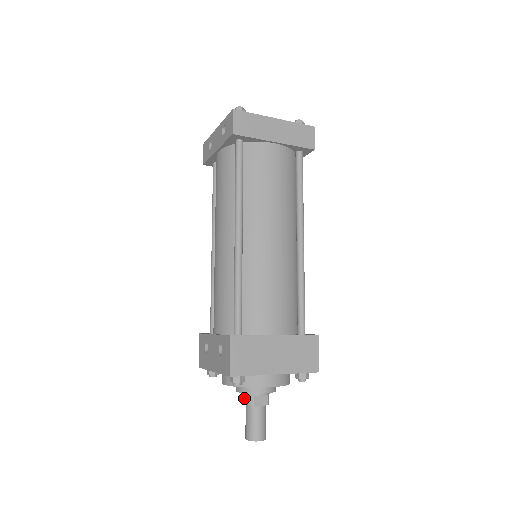
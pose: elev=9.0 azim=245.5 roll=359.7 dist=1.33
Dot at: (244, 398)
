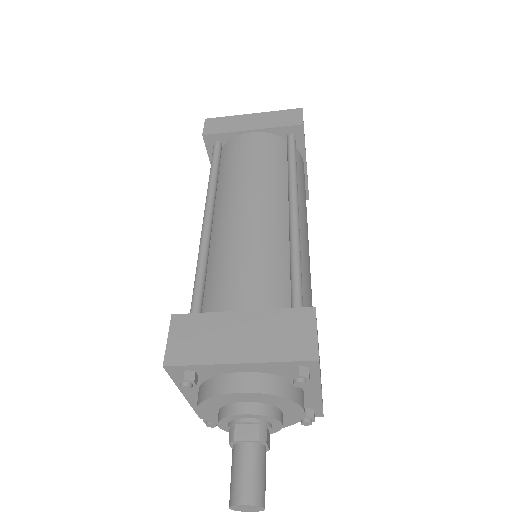
Dot at: occluded
